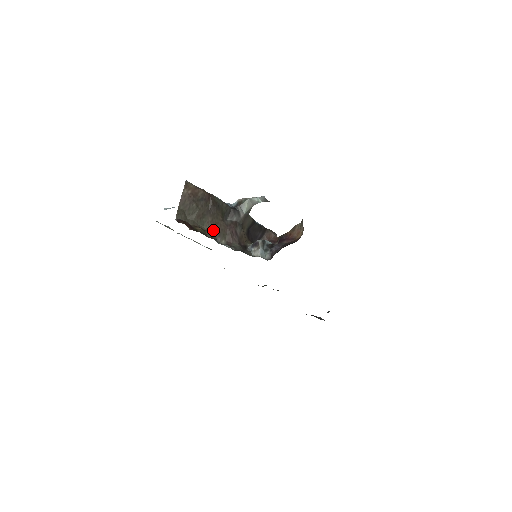
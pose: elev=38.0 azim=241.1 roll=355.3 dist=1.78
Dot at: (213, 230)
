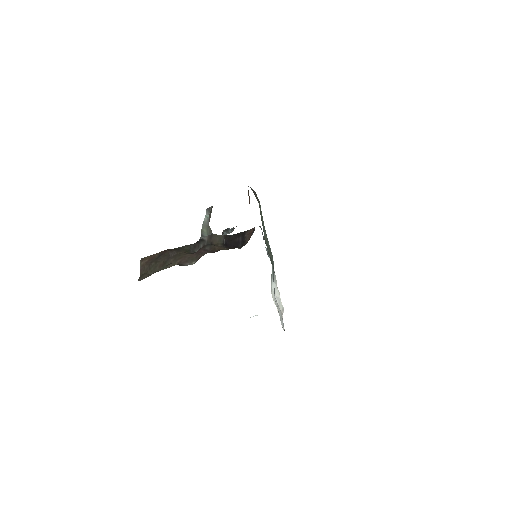
Dot at: (178, 263)
